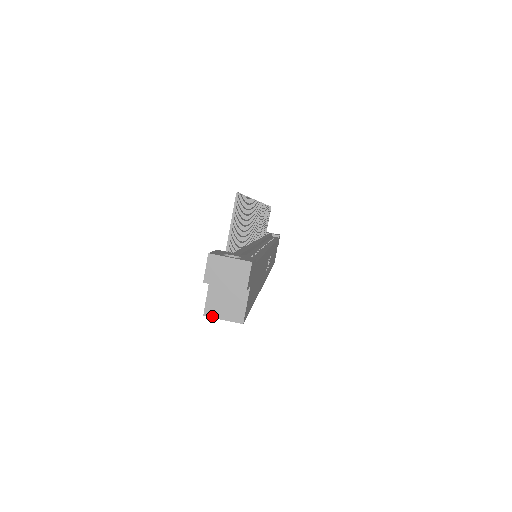
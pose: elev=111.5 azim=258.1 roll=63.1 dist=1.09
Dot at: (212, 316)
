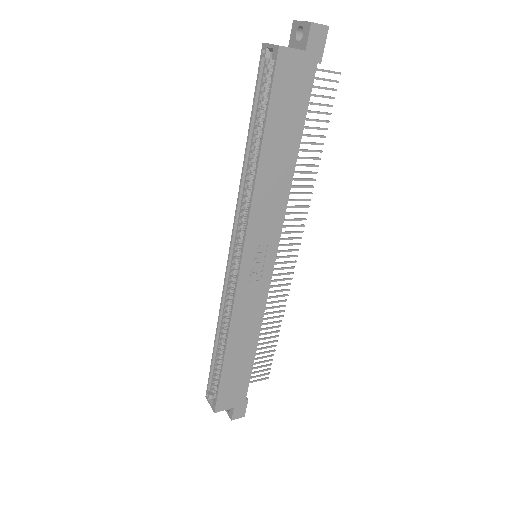
Dot at: (267, 43)
